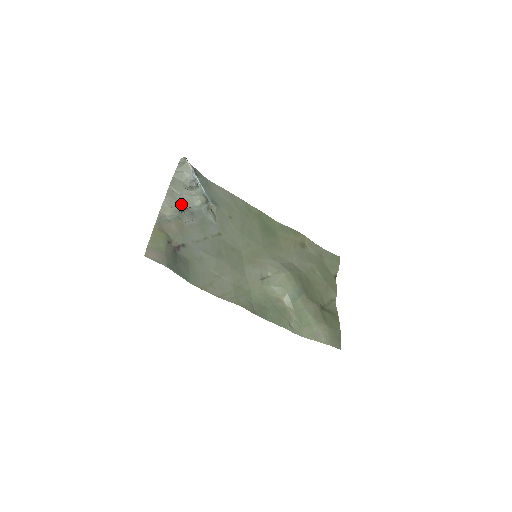
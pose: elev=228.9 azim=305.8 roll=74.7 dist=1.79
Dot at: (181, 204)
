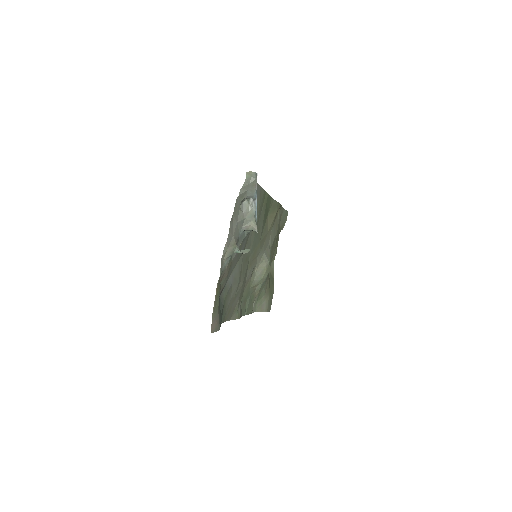
Dot at: (235, 236)
